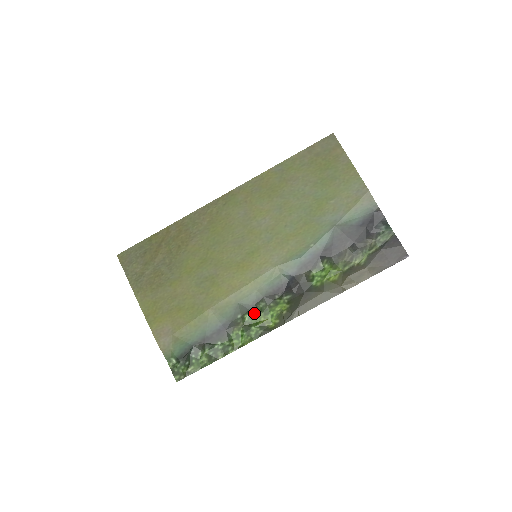
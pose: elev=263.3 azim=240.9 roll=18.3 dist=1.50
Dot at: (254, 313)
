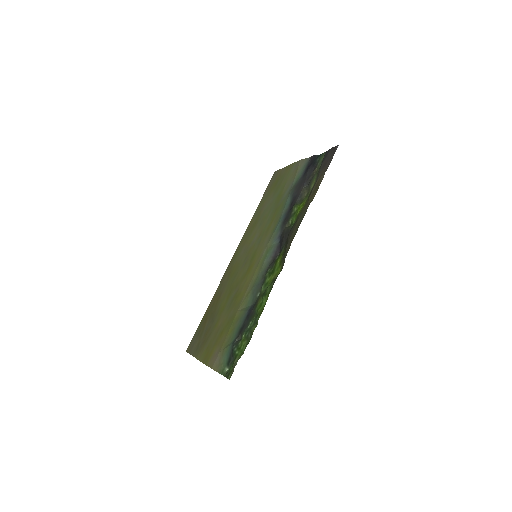
Dot at: (266, 281)
